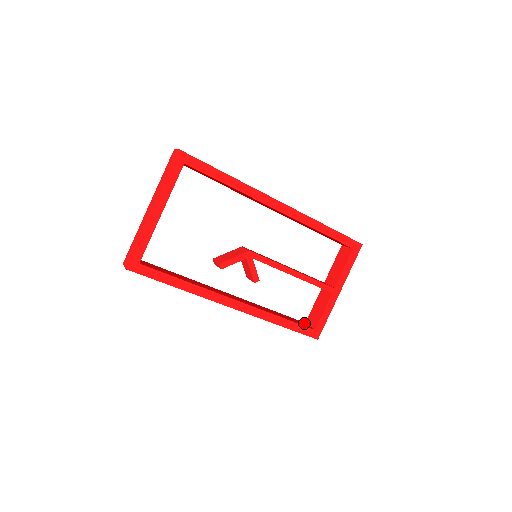
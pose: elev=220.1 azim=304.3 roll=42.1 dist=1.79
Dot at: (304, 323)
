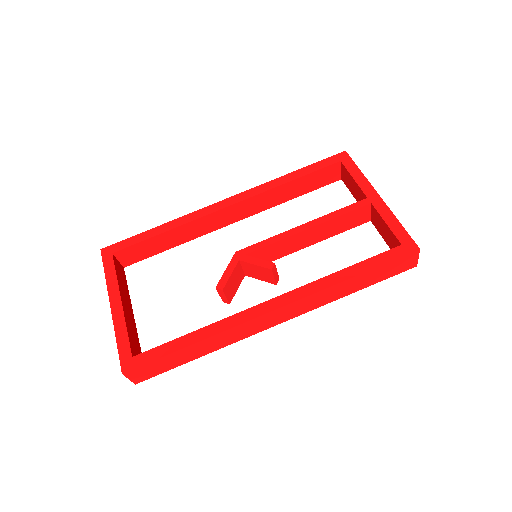
Dot at: occluded
